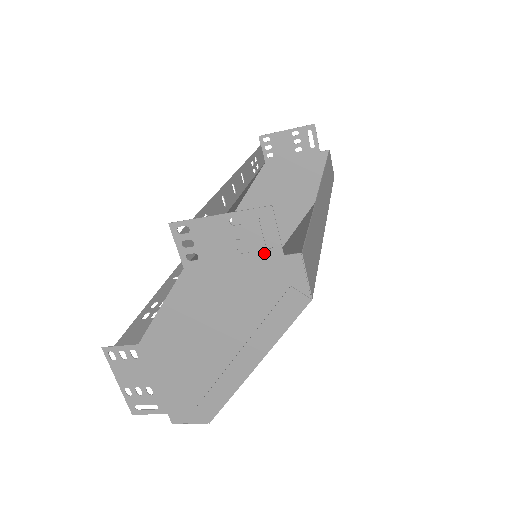
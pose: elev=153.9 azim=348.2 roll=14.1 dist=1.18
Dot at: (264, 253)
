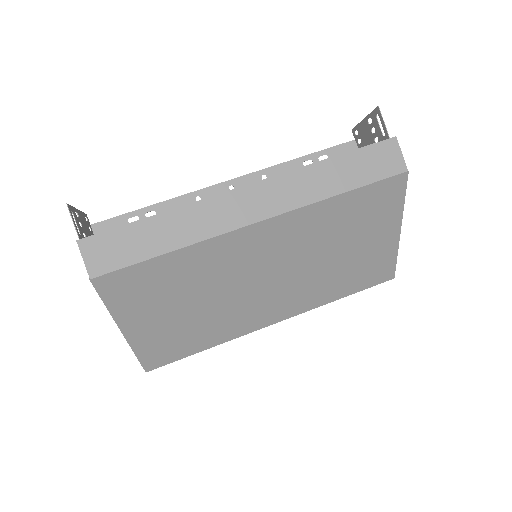
Dot at: occluded
